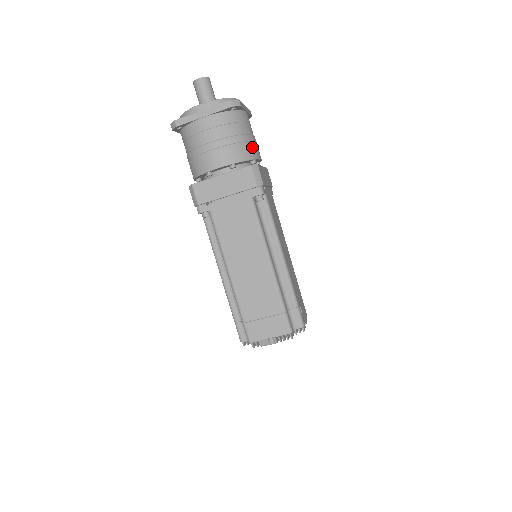
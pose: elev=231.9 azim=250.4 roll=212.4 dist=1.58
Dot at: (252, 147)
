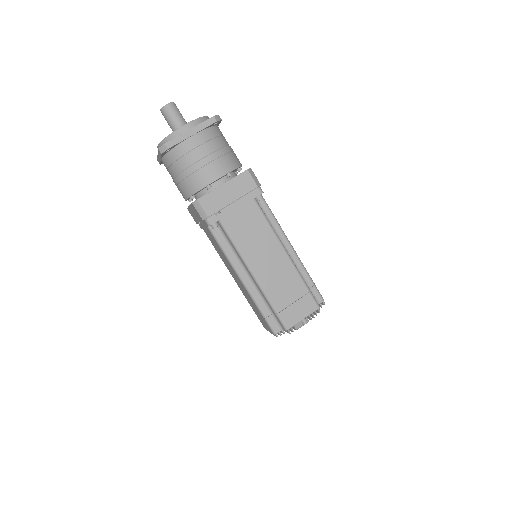
Dot at: (236, 156)
